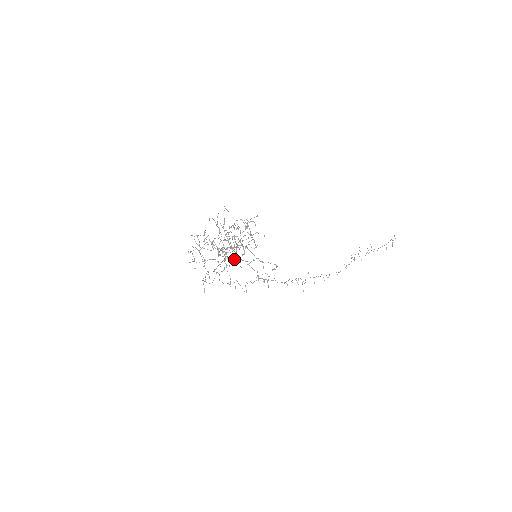
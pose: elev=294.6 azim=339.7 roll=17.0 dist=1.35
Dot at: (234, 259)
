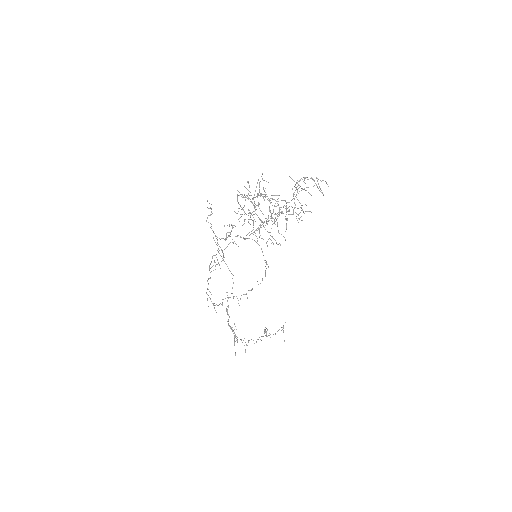
Dot at: occluded
